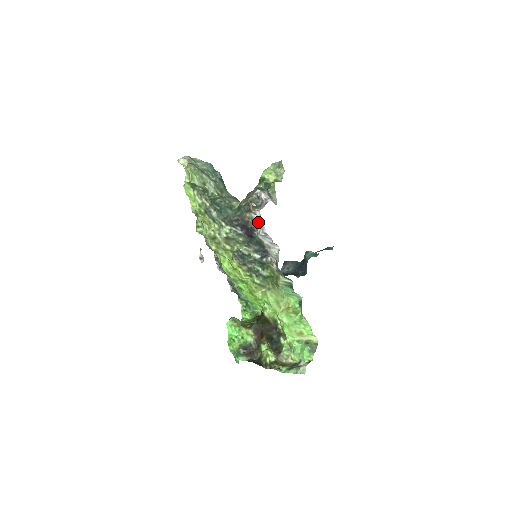
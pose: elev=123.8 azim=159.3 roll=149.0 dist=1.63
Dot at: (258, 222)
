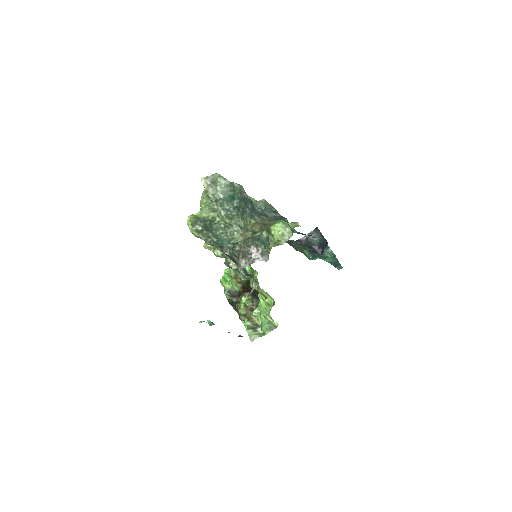
Dot at: (241, 269)
